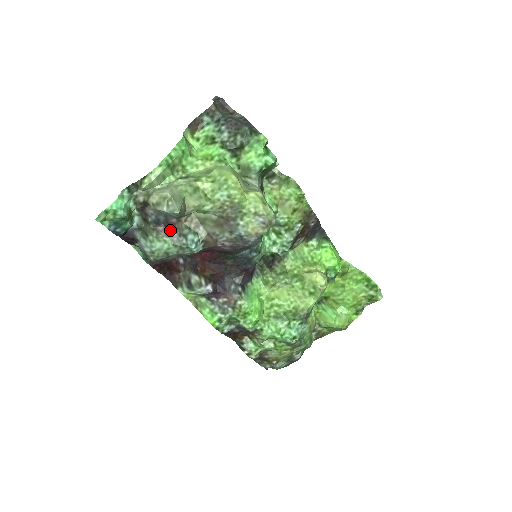
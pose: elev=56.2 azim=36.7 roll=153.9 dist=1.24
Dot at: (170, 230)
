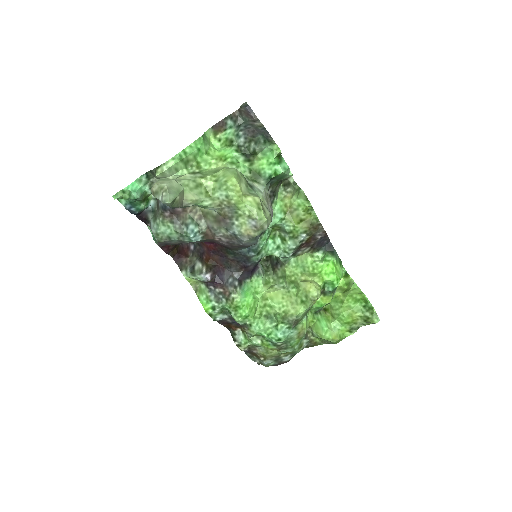
Dot at: (174, 217)
